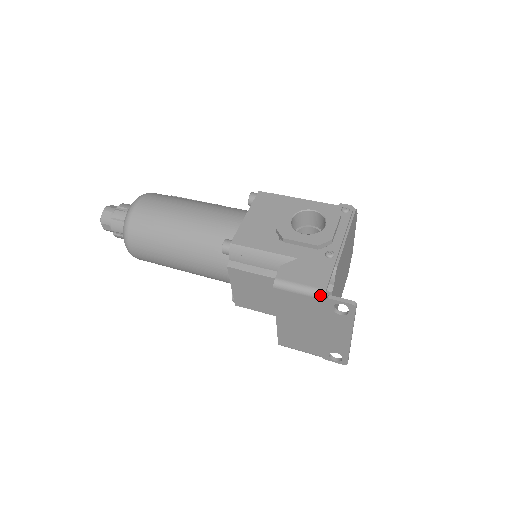
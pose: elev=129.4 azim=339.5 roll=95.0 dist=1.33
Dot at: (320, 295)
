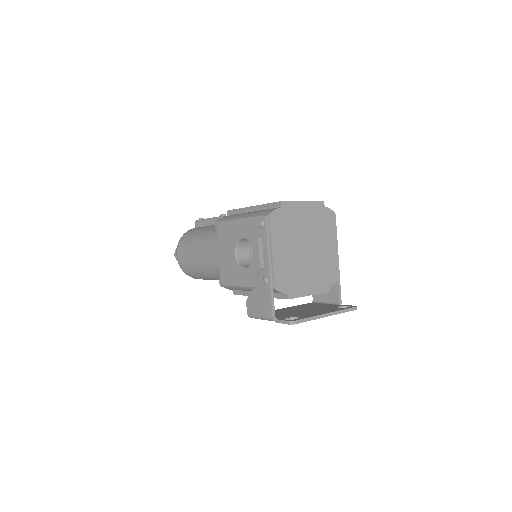
Dot at: occluded
